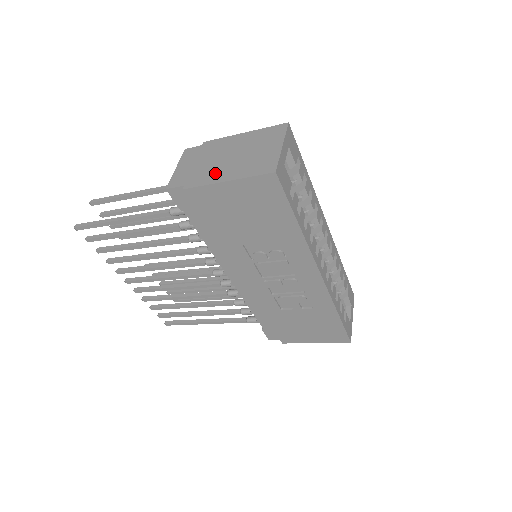
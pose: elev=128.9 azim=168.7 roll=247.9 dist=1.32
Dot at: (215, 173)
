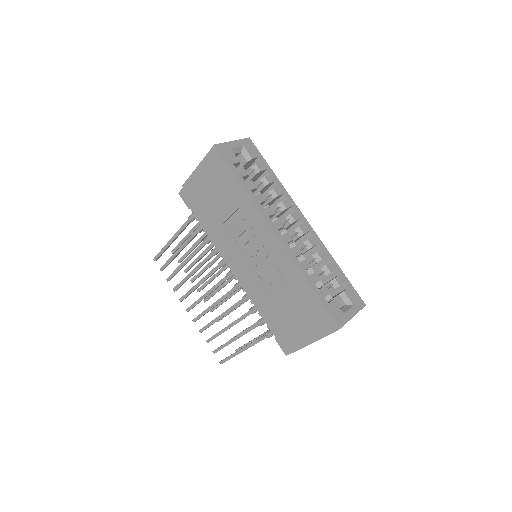
Dot at: occluded
